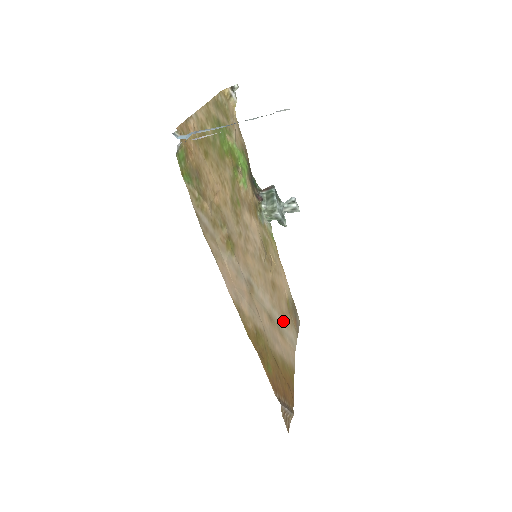
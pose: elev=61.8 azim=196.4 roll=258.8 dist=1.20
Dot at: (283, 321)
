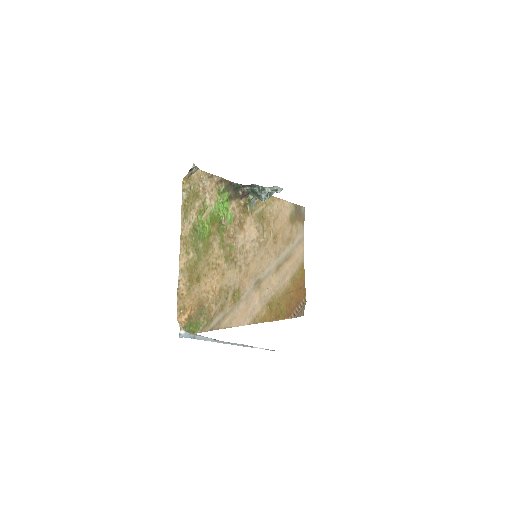
Dot at: (289, 246)
